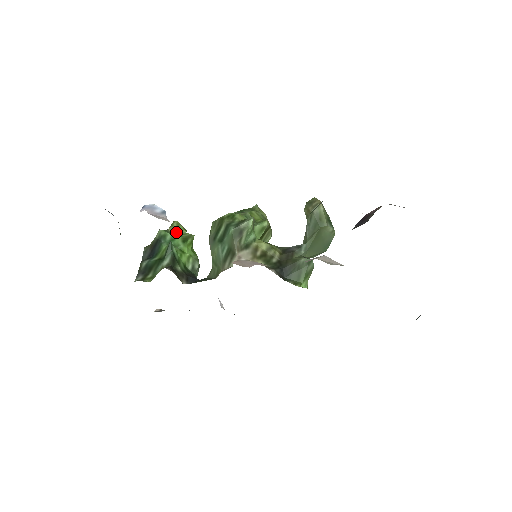
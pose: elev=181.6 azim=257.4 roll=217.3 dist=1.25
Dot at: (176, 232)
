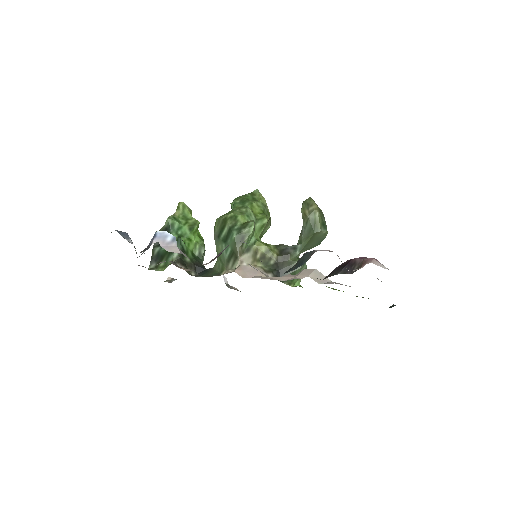
Dot at: (183, 217)
